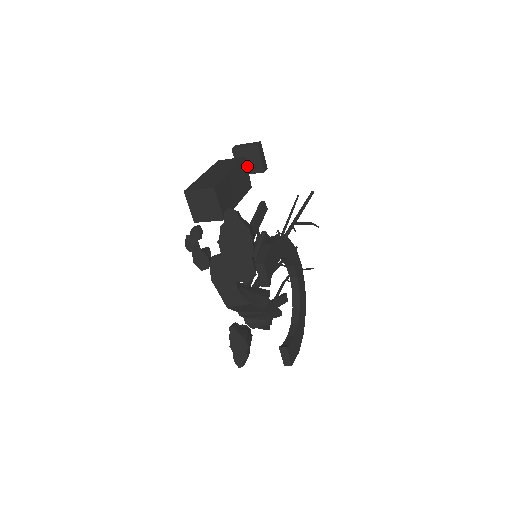
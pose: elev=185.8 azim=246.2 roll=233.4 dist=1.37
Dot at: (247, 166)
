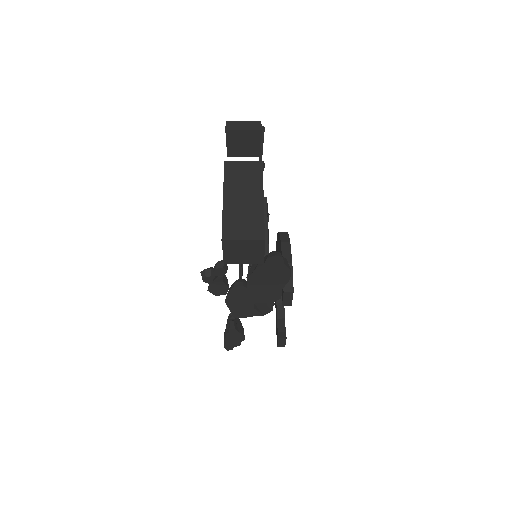
Dot at: occluded
